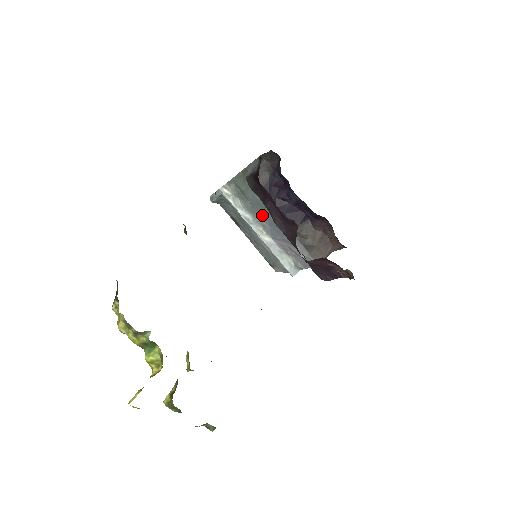
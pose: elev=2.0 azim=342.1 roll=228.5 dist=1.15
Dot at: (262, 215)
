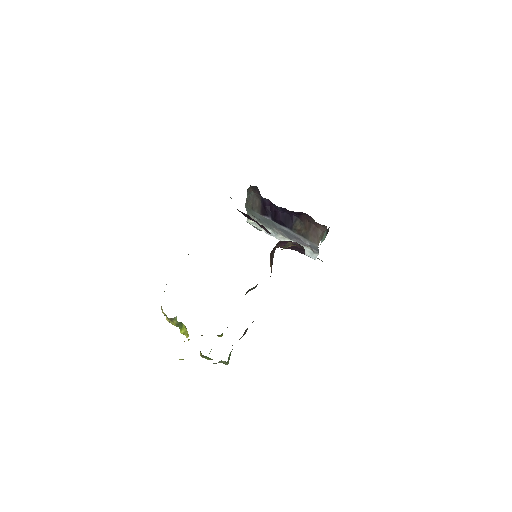
Dot at: (274, 227)
